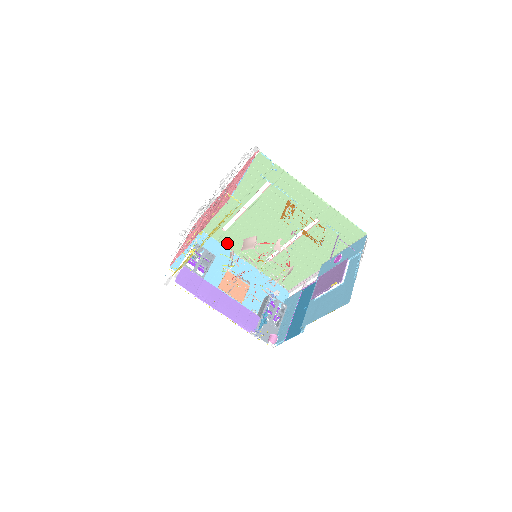
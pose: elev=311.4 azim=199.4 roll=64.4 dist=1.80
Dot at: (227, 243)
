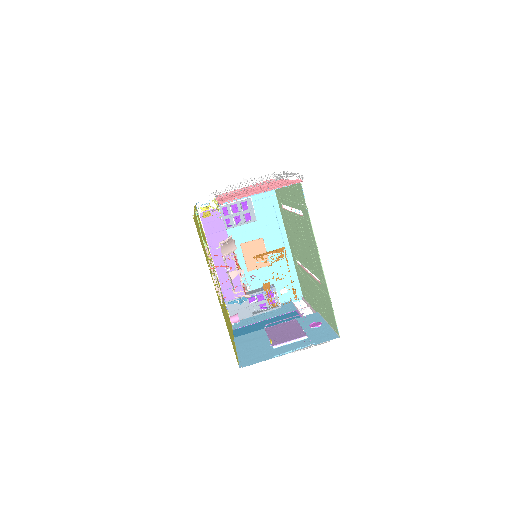
Dot at: (283, 217)
